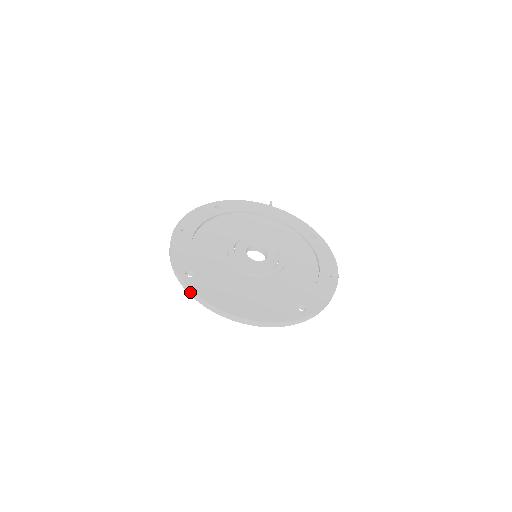
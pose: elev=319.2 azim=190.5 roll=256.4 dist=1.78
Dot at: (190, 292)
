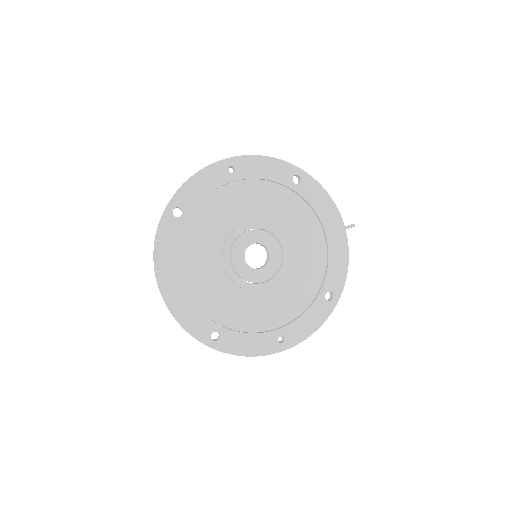
Dot at: (158, 226)
